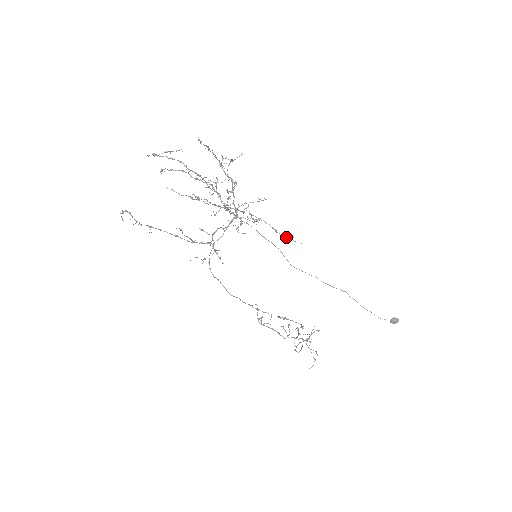
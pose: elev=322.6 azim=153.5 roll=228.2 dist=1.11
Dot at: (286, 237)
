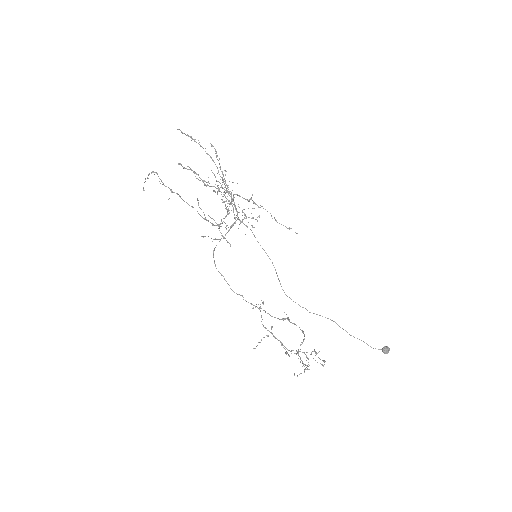
Dot at: (285, 226)
